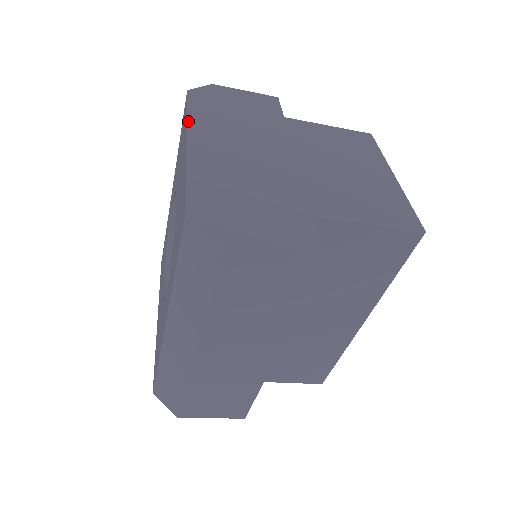
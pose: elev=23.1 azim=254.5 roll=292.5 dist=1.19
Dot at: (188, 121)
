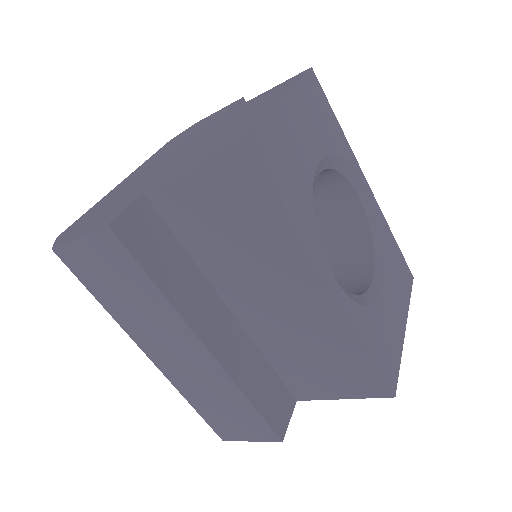
Dot at: (141, 165)
